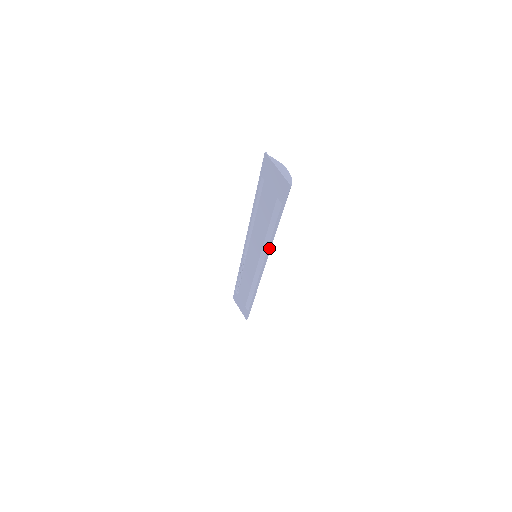
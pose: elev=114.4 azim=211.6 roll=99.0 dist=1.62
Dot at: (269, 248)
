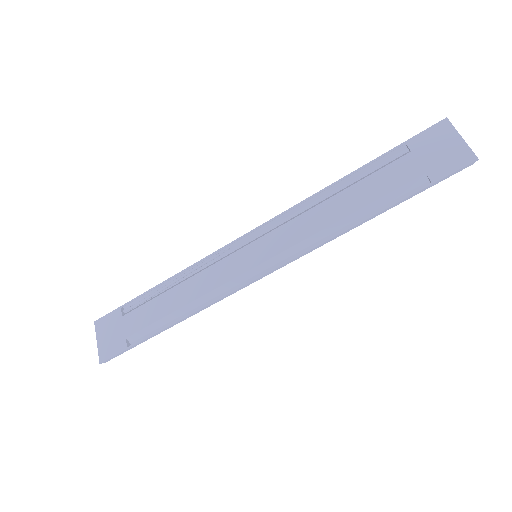
Dot at: (324, 242)
